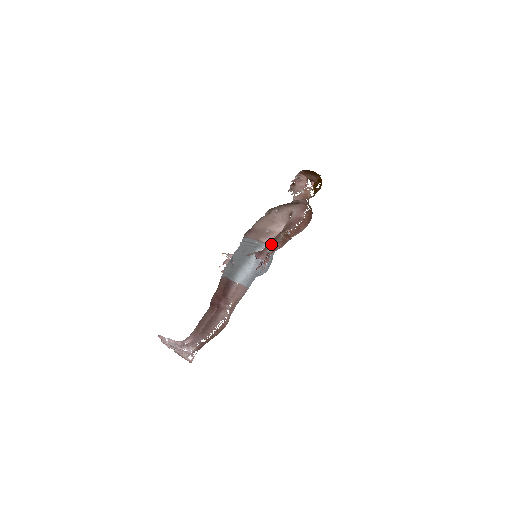
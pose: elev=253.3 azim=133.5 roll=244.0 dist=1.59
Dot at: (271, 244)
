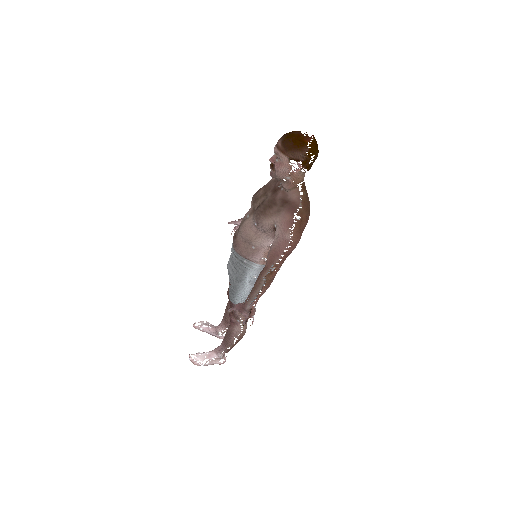
Dot at: (252, 295)
